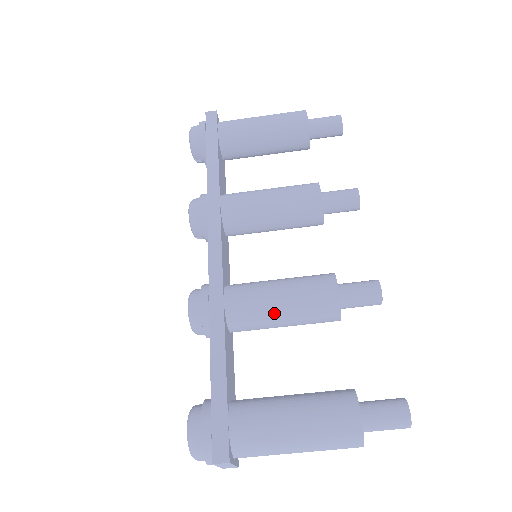
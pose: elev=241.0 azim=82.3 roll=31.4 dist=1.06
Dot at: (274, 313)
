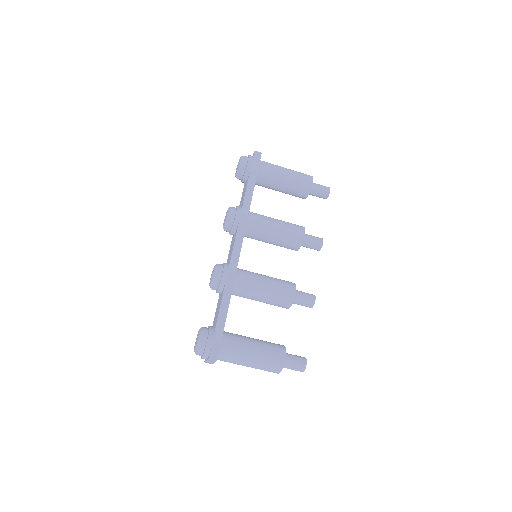
Dot at: (258, 294)
